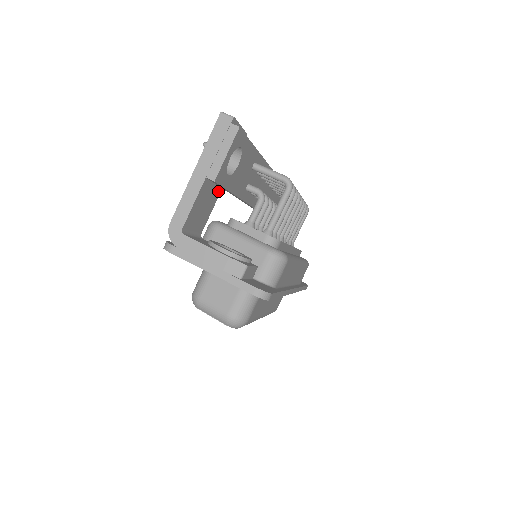
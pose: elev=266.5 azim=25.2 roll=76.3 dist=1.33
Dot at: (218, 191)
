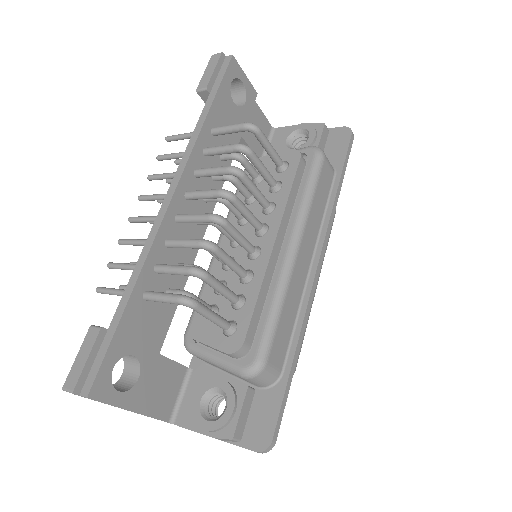
Dot at: occluded
